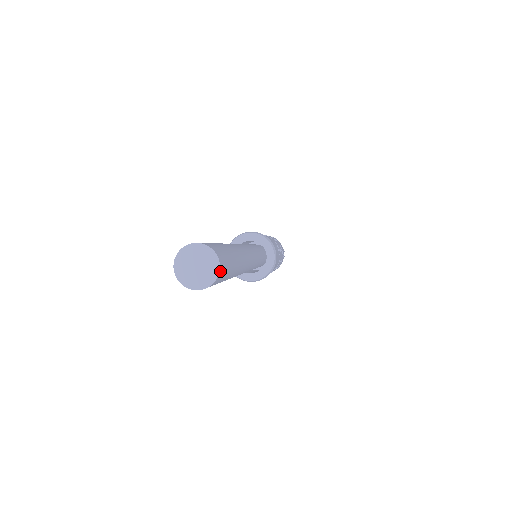
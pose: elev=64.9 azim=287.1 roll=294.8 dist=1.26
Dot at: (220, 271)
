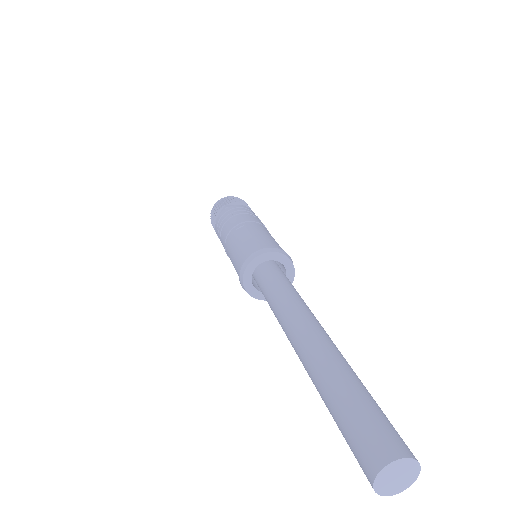
Dot at: (416, 467)
